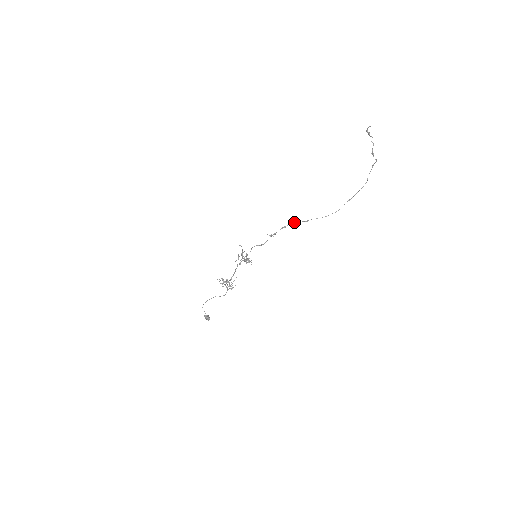
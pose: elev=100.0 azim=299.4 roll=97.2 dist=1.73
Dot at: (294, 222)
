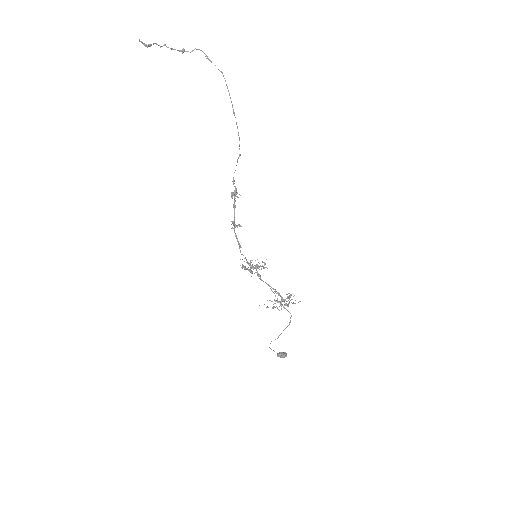
Dot at: (231, 193)
